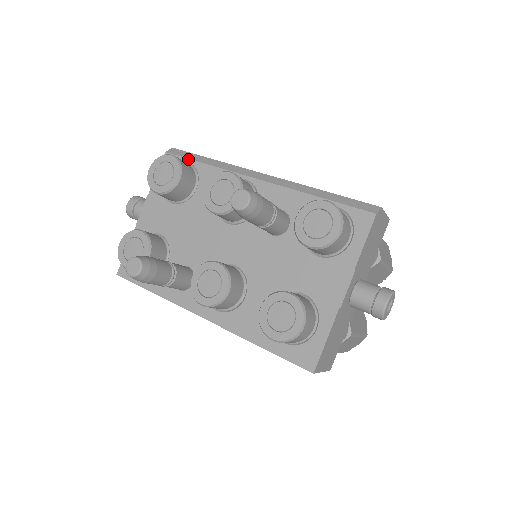
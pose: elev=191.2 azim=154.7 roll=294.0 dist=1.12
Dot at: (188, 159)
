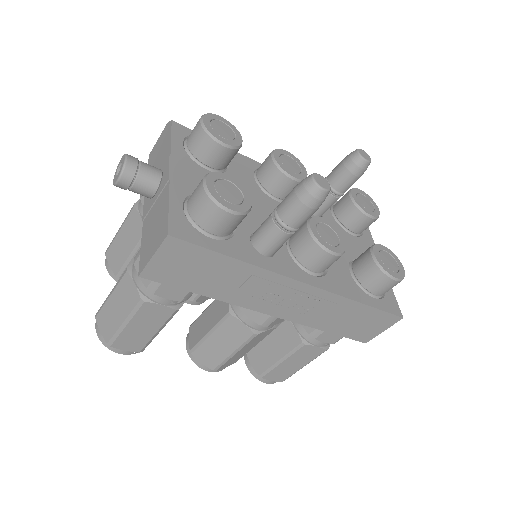
Dot at: occluded
